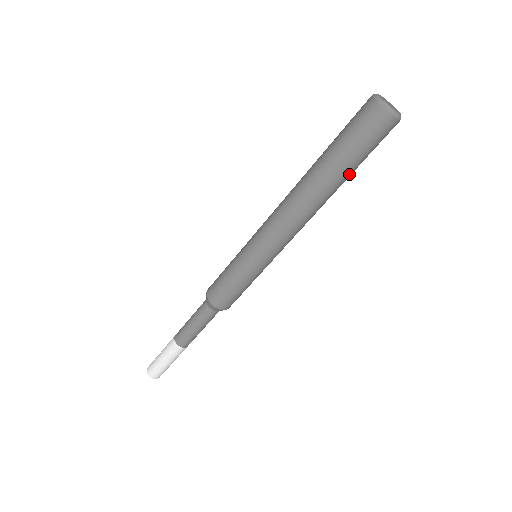
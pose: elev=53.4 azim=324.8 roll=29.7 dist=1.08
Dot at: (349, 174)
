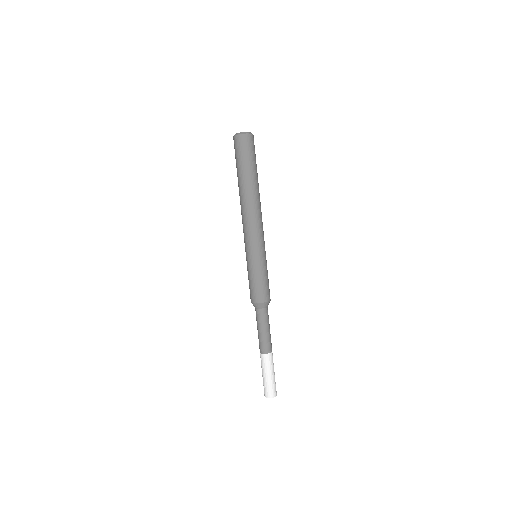
Dot at: (253, 173)
